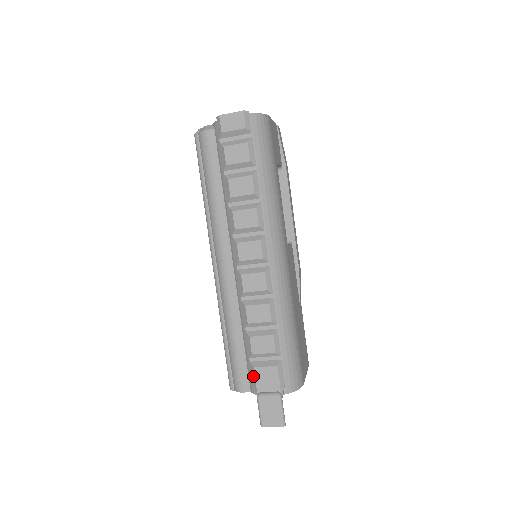
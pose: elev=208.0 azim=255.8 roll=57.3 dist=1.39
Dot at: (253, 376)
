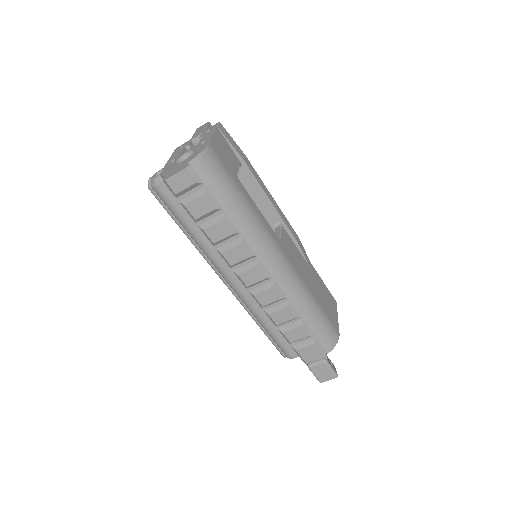
Dot at: (298, 355)
